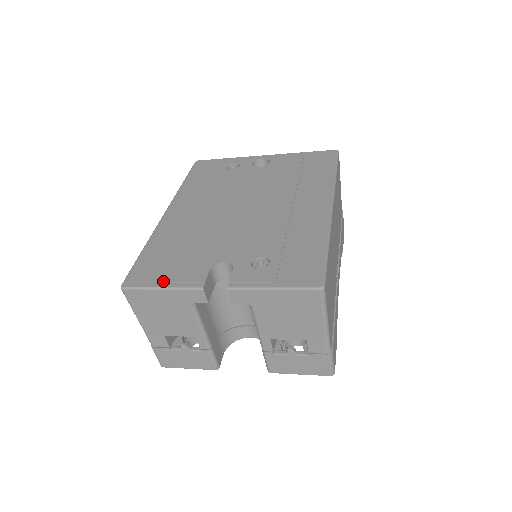
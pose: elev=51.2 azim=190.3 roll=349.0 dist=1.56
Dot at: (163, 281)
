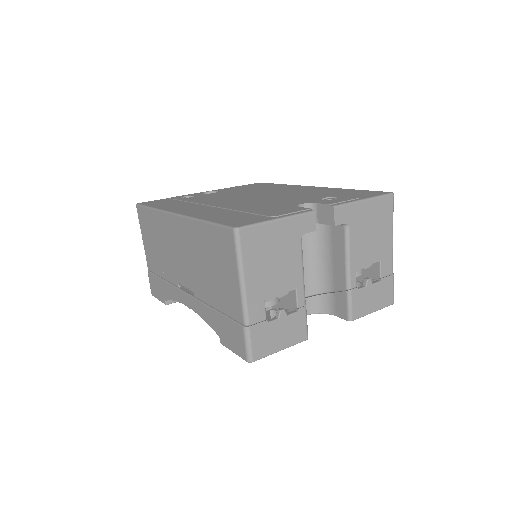
Dot at: (272, 216)
